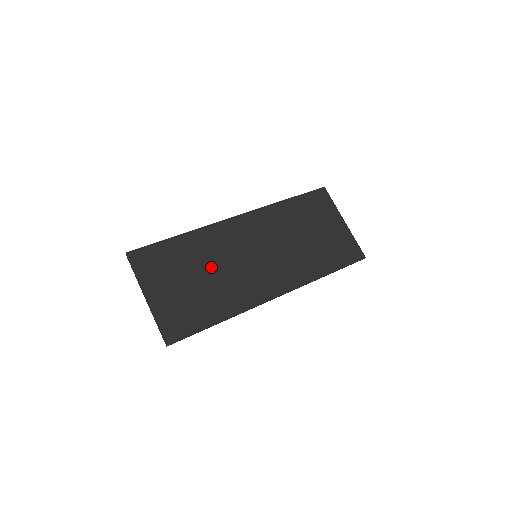
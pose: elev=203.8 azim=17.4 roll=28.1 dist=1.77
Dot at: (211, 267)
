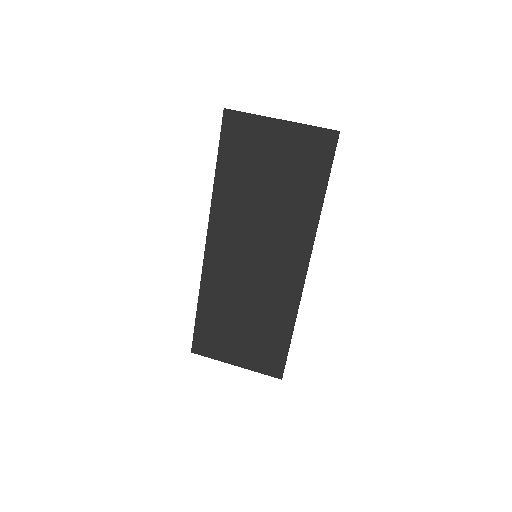
Dot at: (241, 304)
